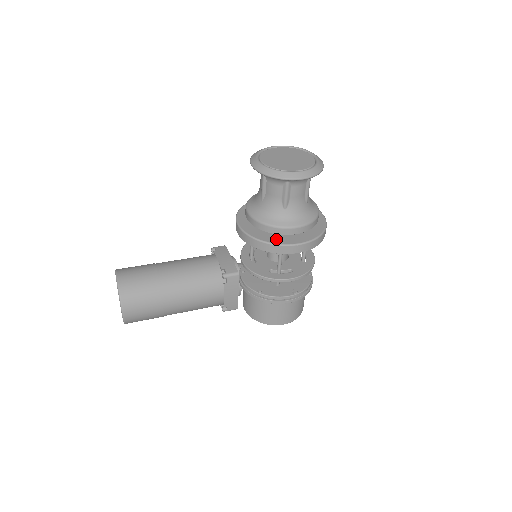
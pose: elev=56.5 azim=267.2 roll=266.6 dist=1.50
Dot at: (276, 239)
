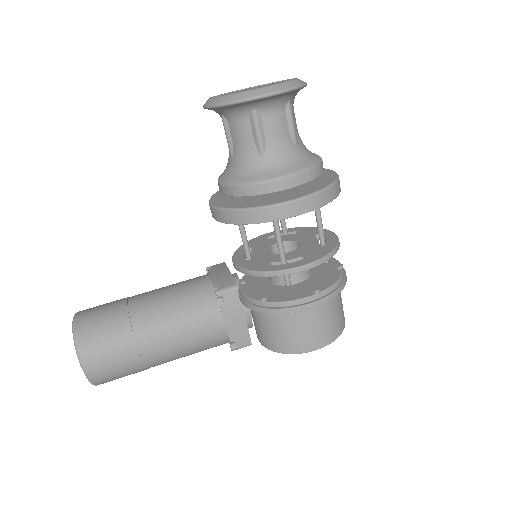
Dot at: (259, 203)
